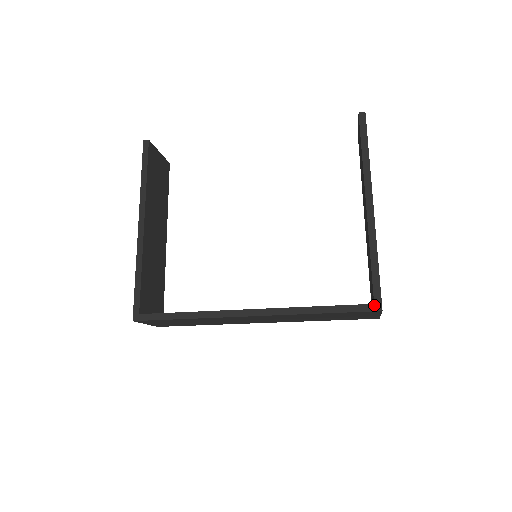
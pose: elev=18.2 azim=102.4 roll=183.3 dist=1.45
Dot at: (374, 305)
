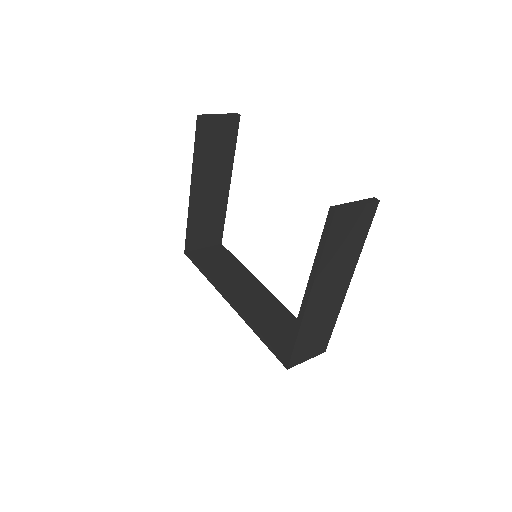
Dot at: (284, 362)
